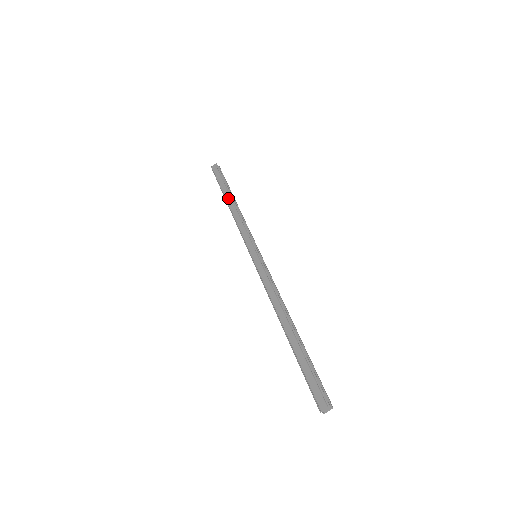
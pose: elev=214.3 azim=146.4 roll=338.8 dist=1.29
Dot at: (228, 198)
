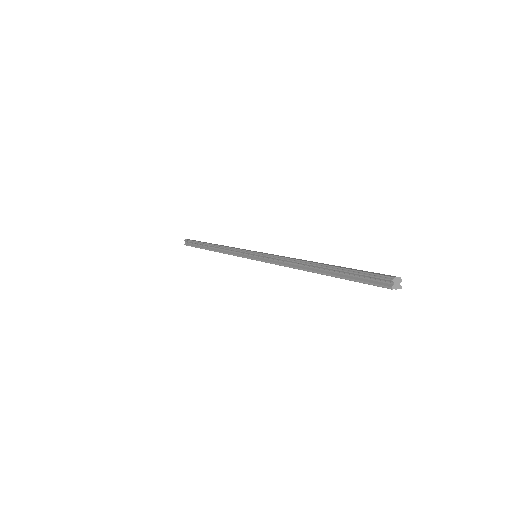
Dot at: occluded
